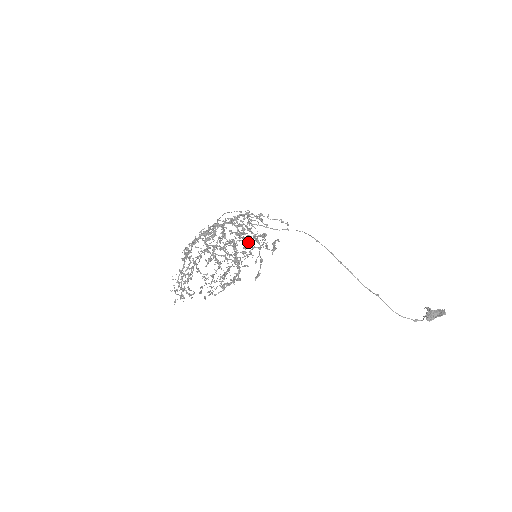
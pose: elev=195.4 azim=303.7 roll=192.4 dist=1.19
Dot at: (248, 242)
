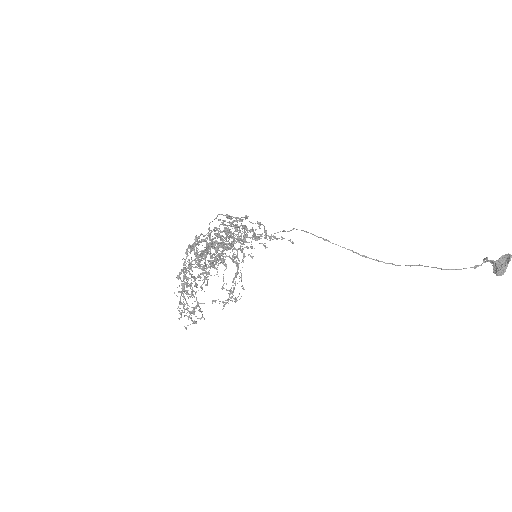
Dot at: occluded
